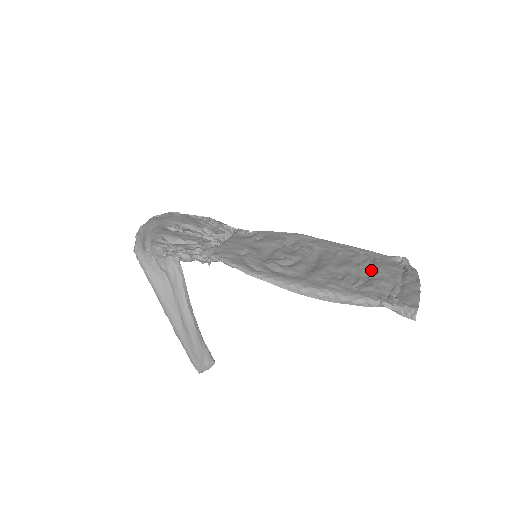
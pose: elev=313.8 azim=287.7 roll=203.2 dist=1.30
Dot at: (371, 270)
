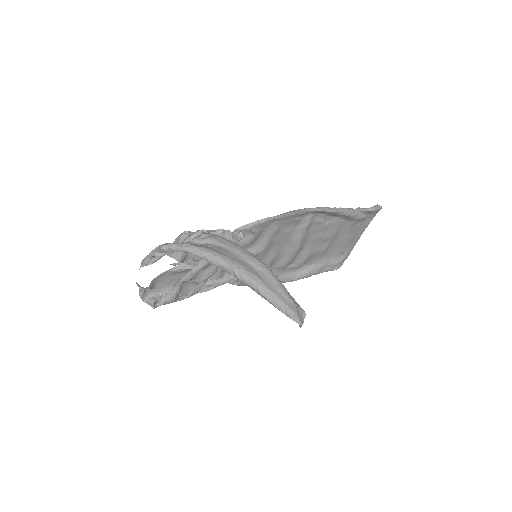
Dot at: (329, 243)
